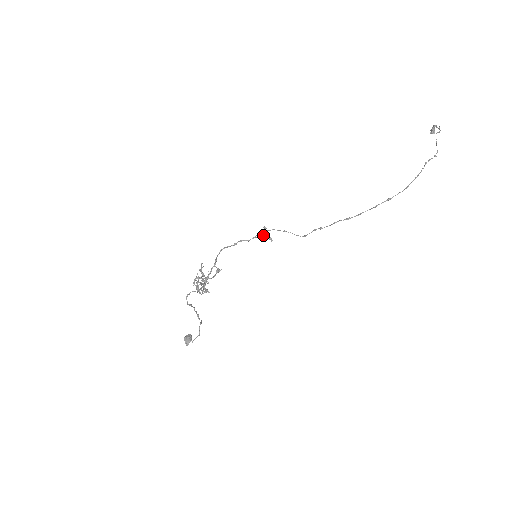
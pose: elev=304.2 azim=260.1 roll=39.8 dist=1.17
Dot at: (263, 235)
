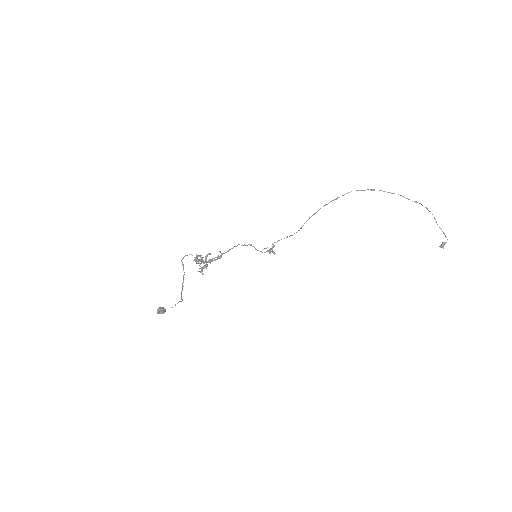
Dot at: (270, 249)
